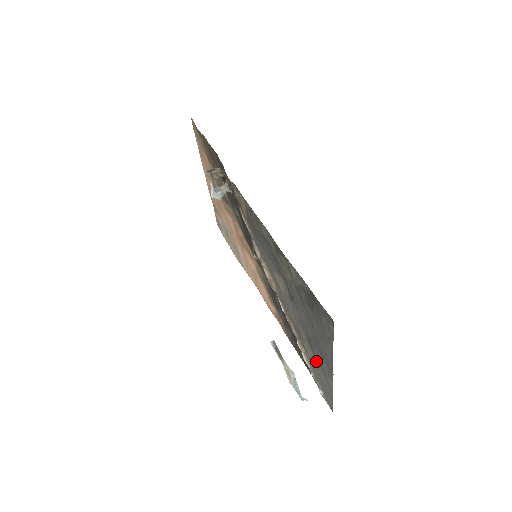
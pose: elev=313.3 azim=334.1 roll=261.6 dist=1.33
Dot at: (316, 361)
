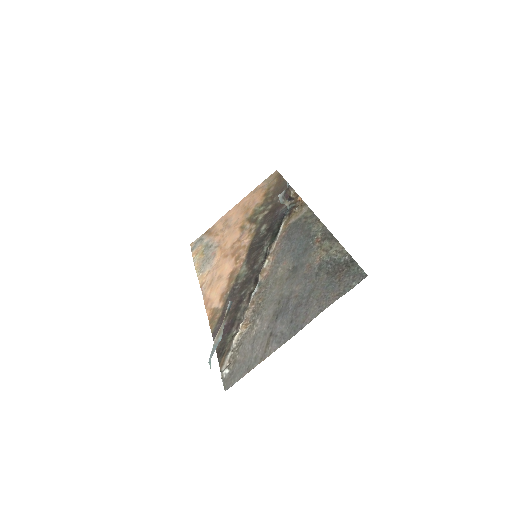
Dot at: (266, 332)
